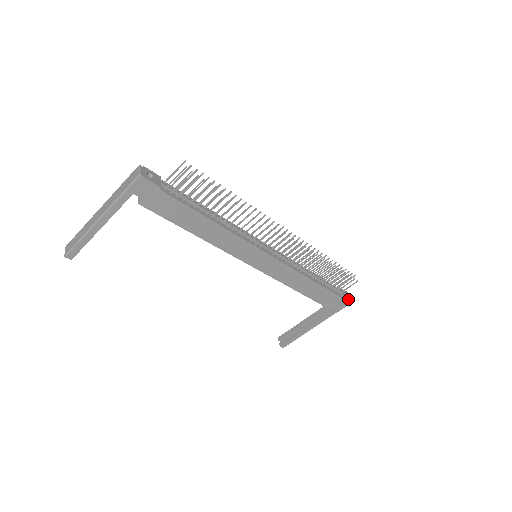
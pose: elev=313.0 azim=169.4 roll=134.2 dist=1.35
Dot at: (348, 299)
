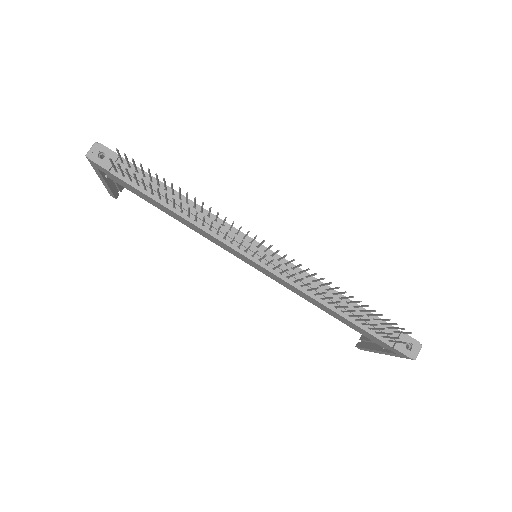
Dot at: (406, 353)
